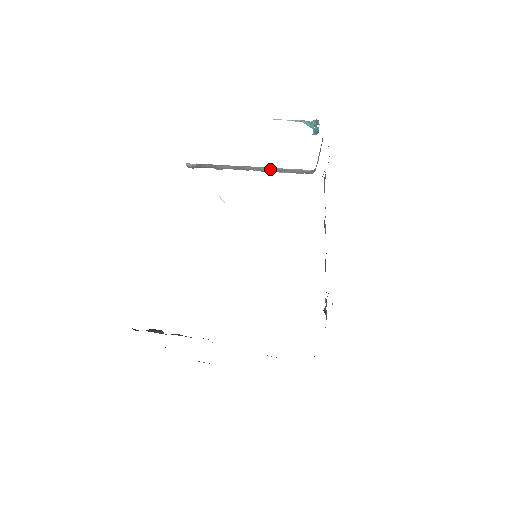
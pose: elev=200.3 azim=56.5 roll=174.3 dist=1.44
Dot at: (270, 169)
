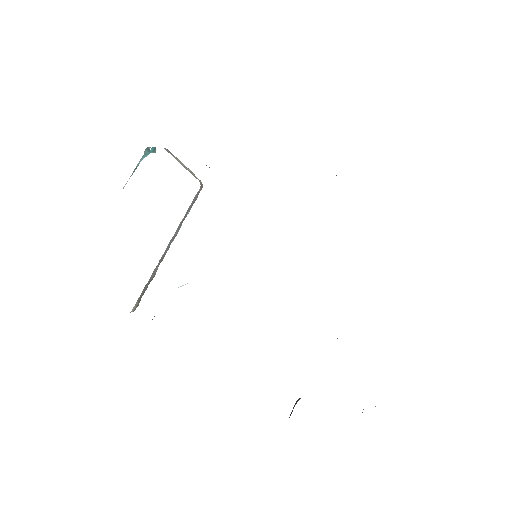
Dot at: (179, 226)
